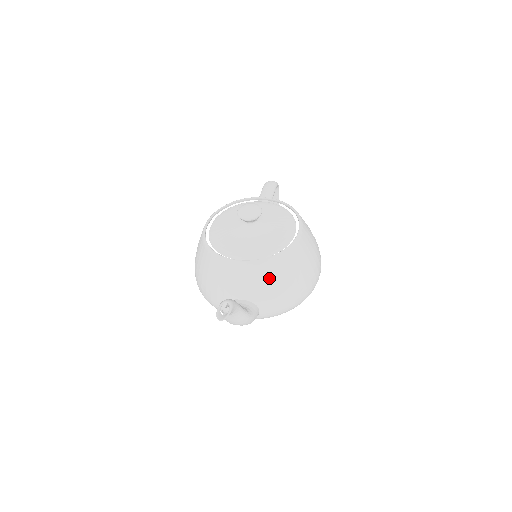
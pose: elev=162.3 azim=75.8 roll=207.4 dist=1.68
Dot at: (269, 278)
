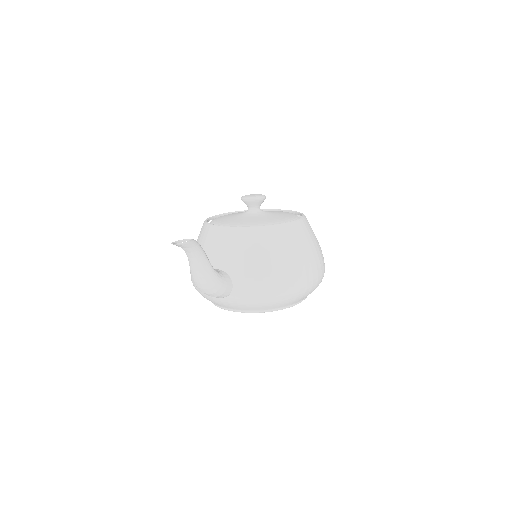
Dot at: (249, 248)
